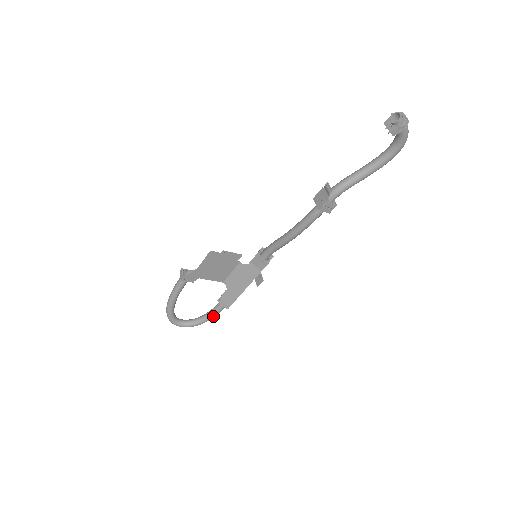
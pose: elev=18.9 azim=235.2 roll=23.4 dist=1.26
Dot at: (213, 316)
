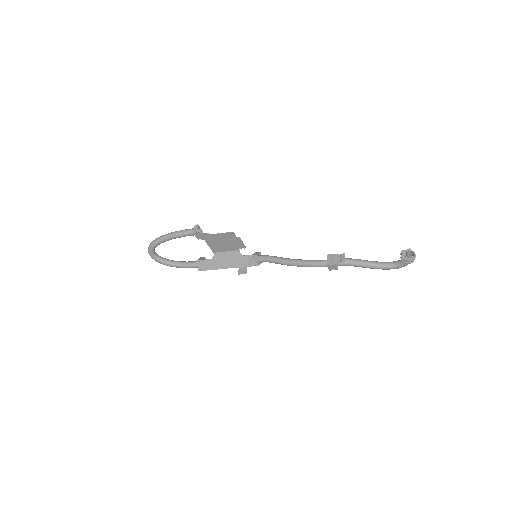
Dot at: (182, 267)
